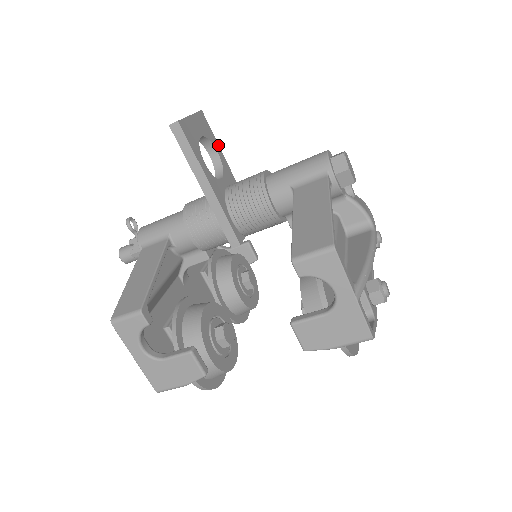
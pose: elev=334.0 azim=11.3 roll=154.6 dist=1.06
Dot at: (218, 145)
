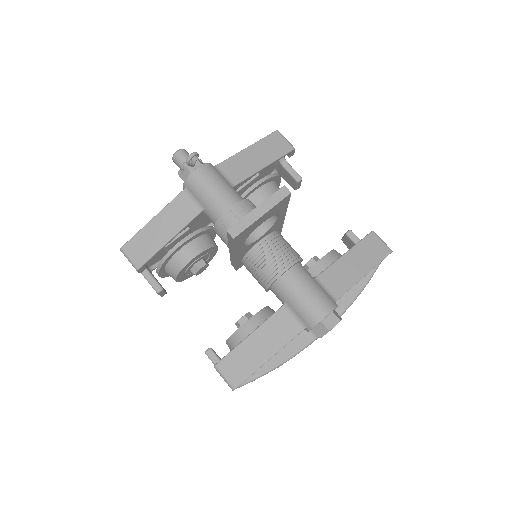
Dot at: occluded
